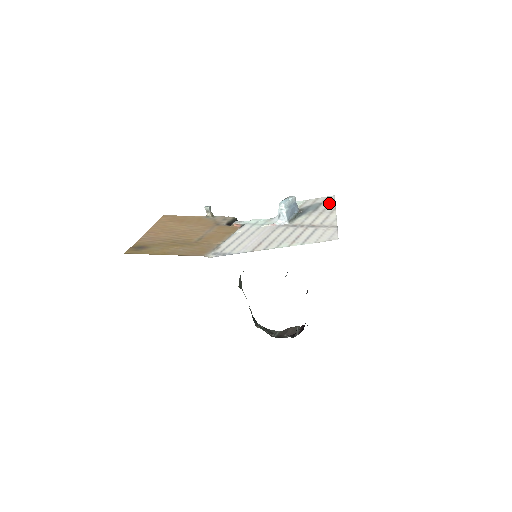
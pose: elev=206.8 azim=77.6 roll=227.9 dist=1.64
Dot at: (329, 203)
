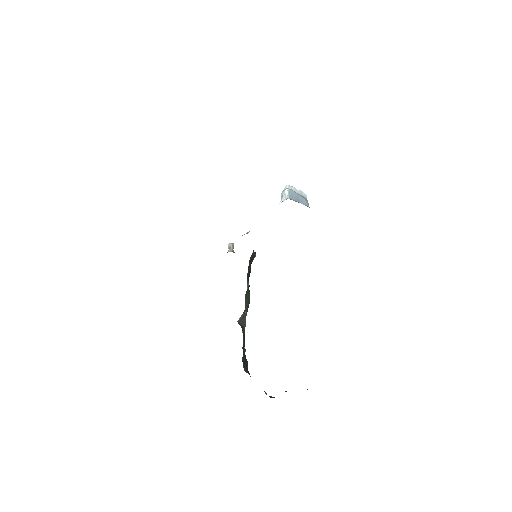
Dot at: occluded
